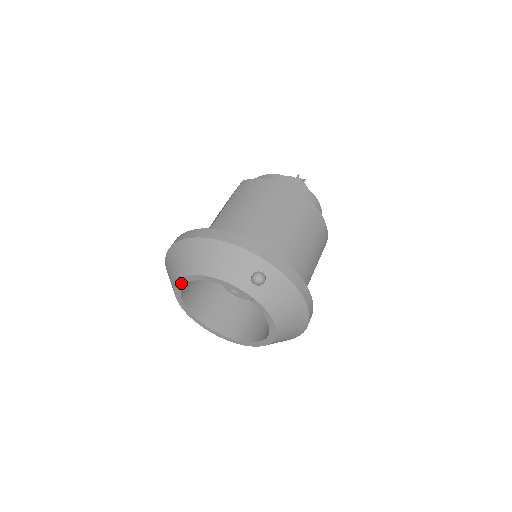
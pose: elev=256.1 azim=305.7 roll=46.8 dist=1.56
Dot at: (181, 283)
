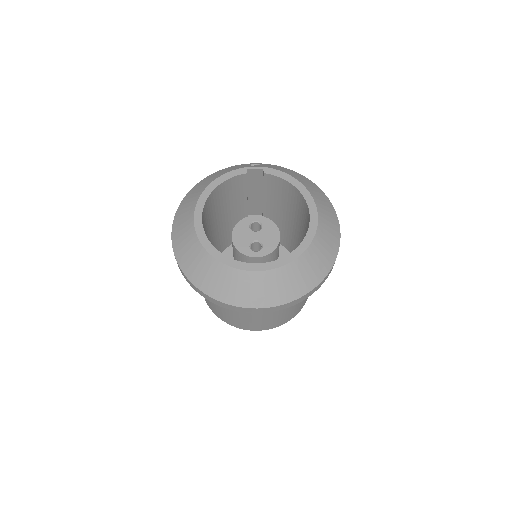
Dot at: (199, 214)
